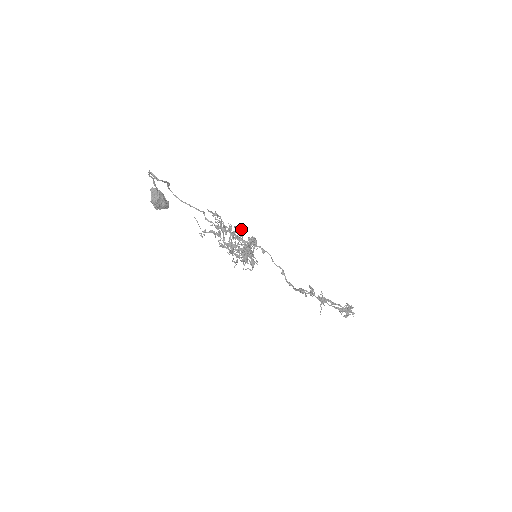
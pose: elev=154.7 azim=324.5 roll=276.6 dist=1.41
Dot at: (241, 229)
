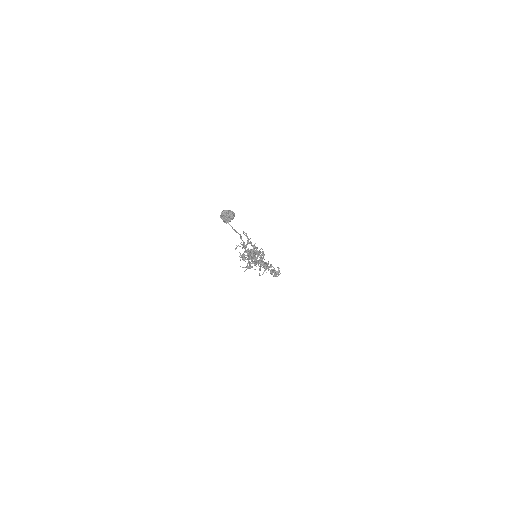
Dot at: (263, 251)
